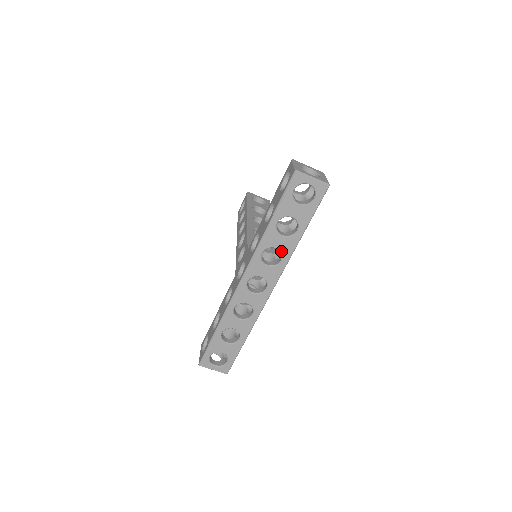
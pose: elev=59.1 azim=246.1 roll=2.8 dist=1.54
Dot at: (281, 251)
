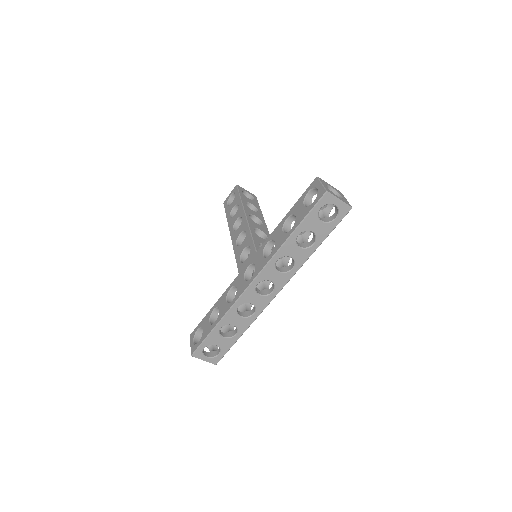
Dot at: (295, 260)
